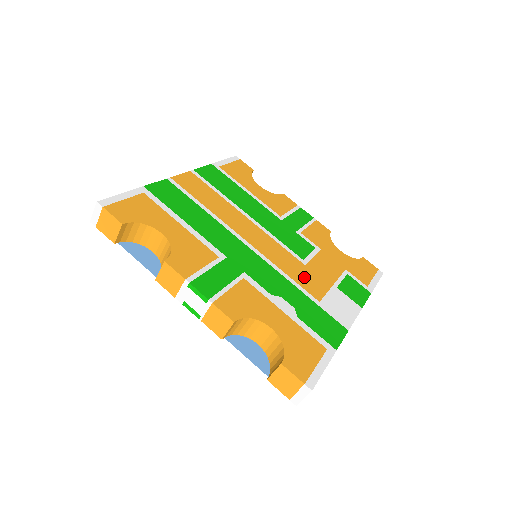
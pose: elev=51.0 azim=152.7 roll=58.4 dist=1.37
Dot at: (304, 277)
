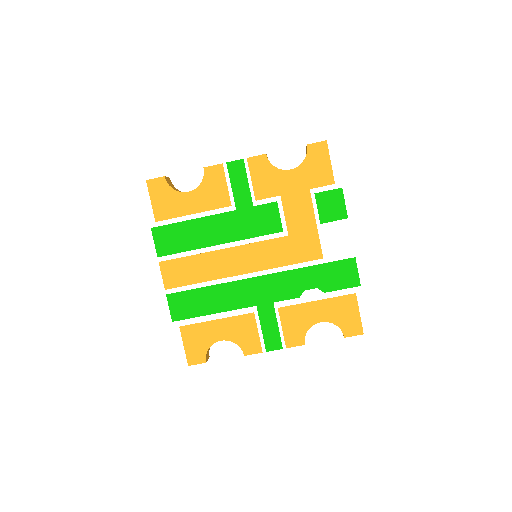
Dot at: (298, 250)
